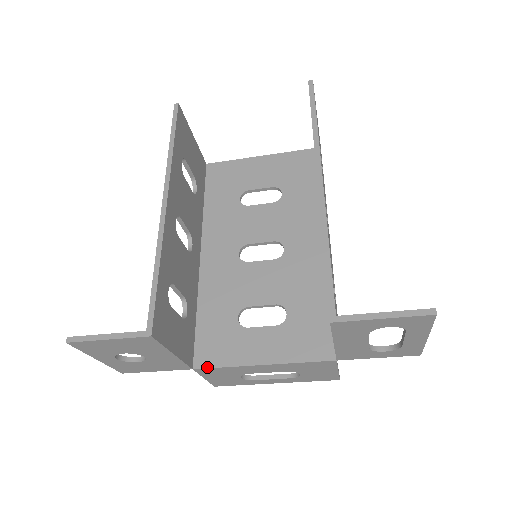
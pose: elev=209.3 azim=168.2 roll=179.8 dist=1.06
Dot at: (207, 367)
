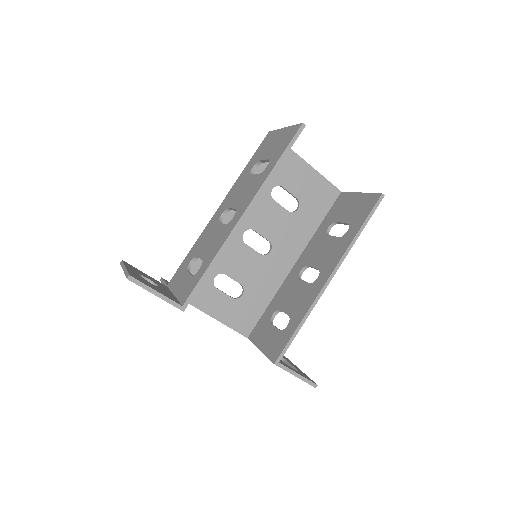
Dot at: occluded
